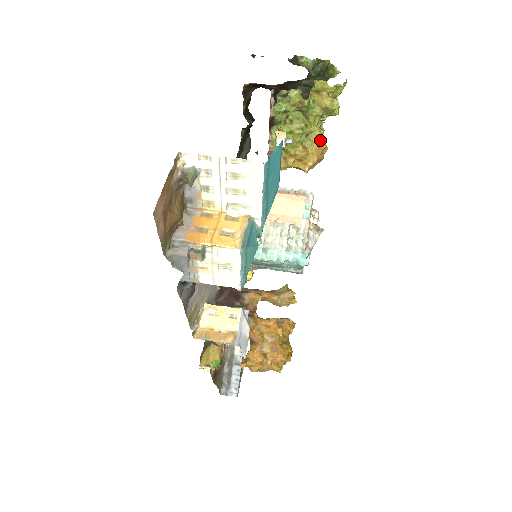
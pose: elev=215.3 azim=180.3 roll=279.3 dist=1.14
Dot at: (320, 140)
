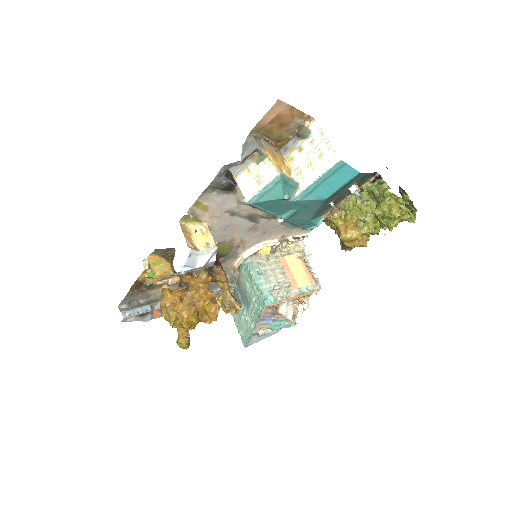
Dot at: (367, 232)
